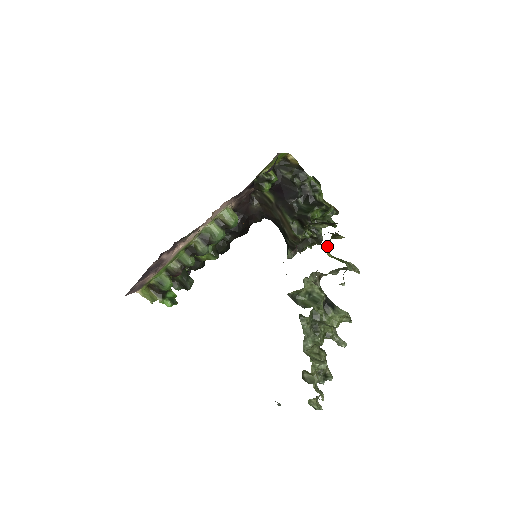
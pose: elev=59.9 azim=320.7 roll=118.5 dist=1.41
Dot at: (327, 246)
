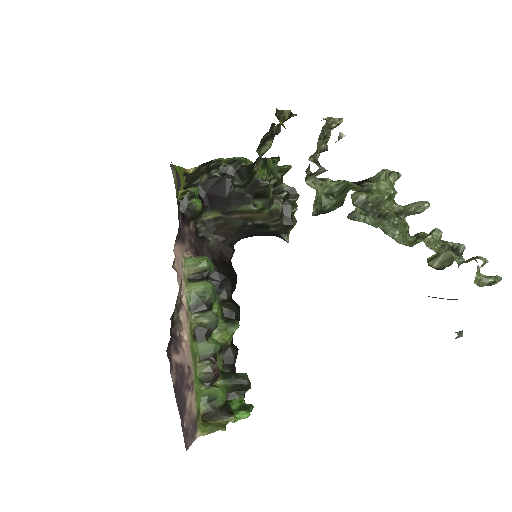
Dot at: occluded
